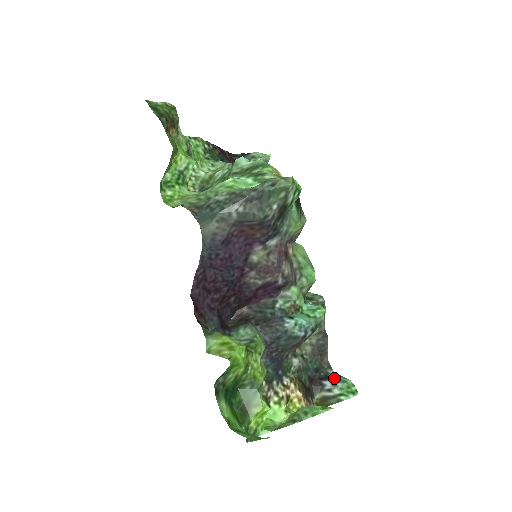
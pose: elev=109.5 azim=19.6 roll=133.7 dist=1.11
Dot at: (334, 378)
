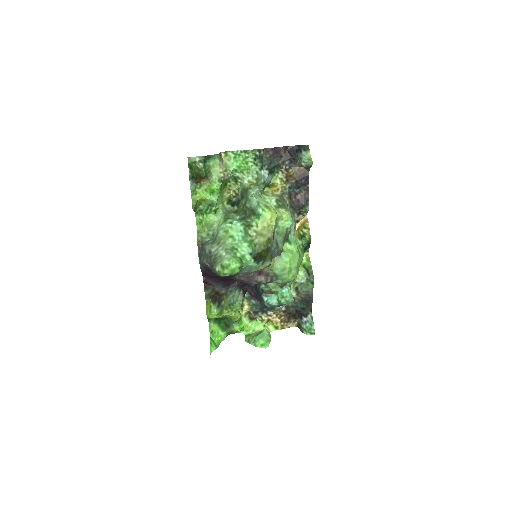
Dot at: (309, 319)
